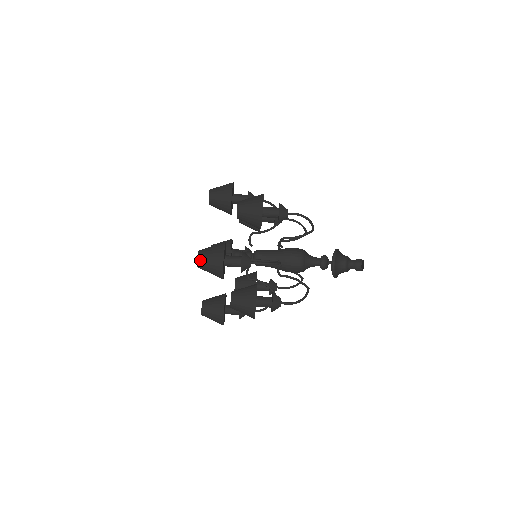
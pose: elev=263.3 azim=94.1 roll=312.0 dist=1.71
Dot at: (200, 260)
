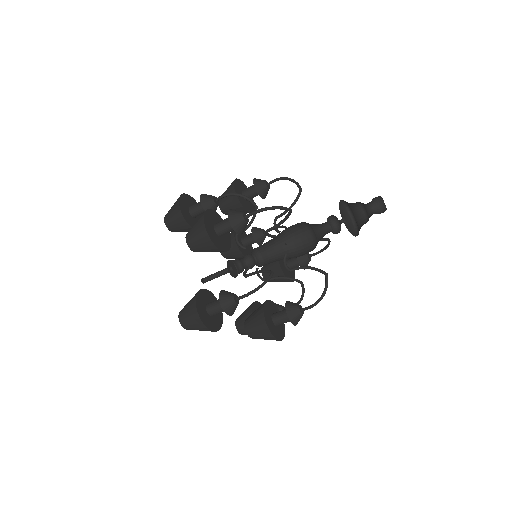
Dot at: (184, 326)
